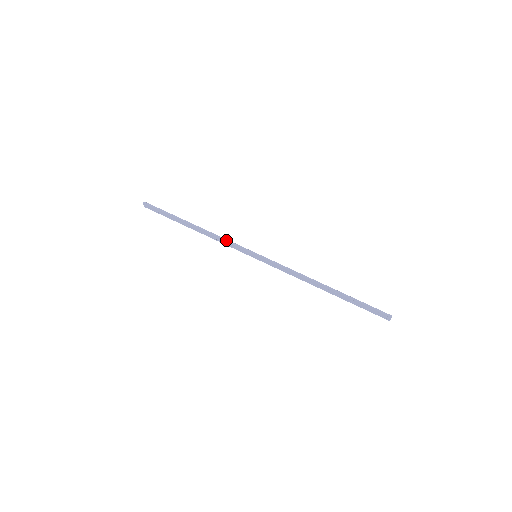
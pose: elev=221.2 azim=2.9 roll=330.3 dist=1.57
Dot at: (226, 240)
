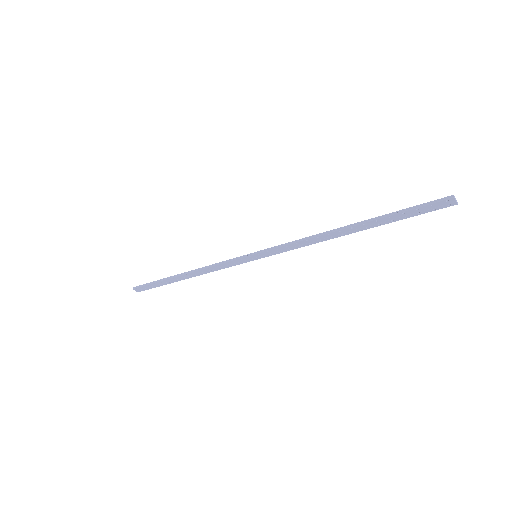
Dot at: (218, 264)
